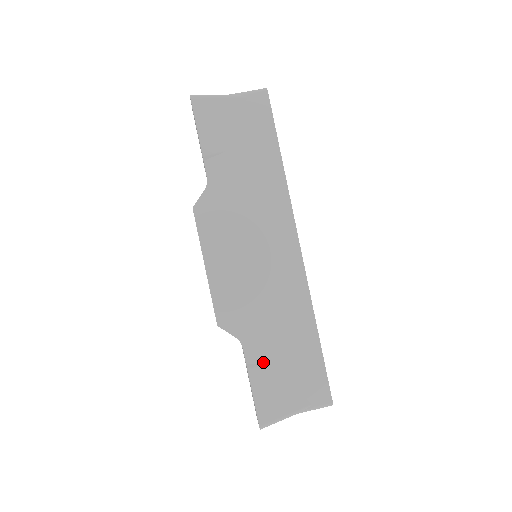
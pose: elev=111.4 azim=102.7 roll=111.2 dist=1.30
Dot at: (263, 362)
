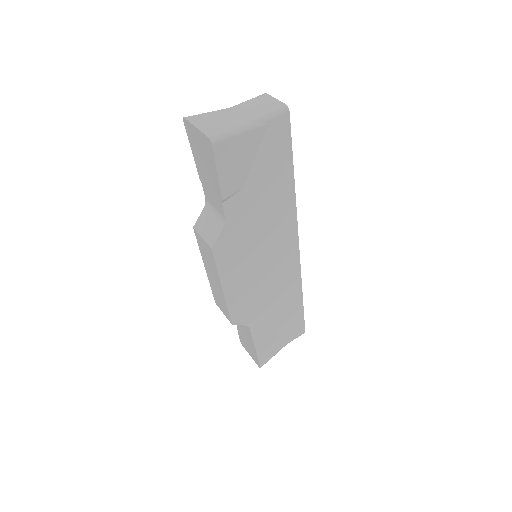
Dot at: (264, 331)
